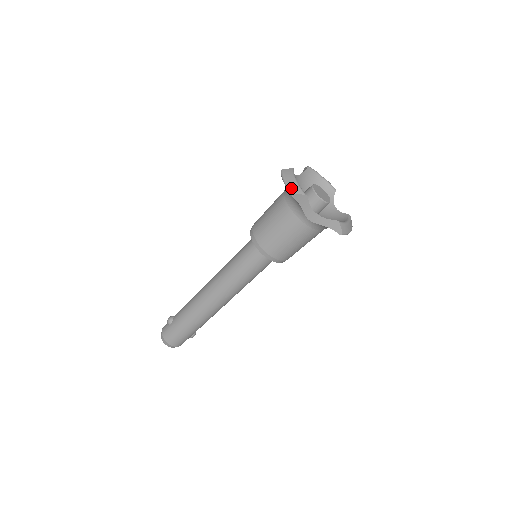
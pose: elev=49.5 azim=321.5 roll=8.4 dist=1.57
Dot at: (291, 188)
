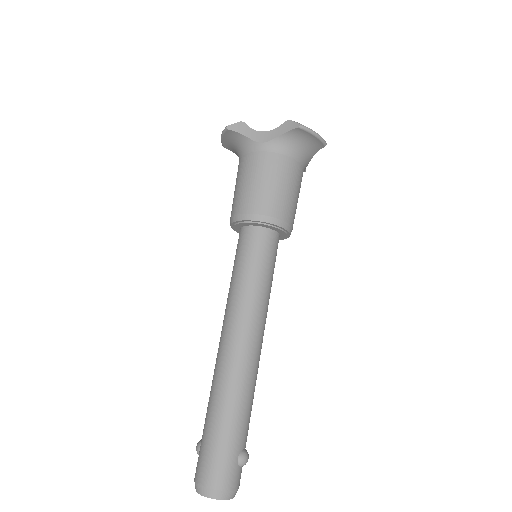
Dot at: (225, 128)
